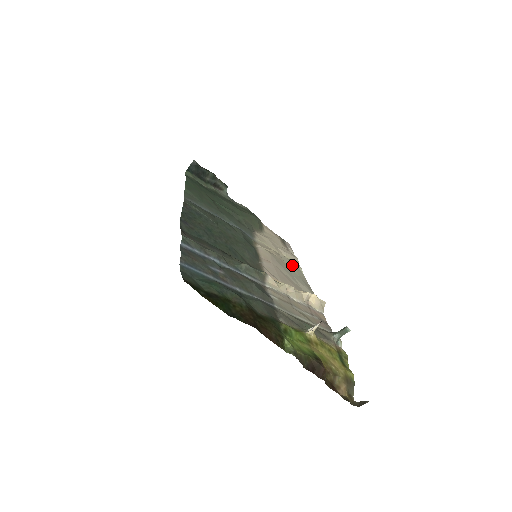
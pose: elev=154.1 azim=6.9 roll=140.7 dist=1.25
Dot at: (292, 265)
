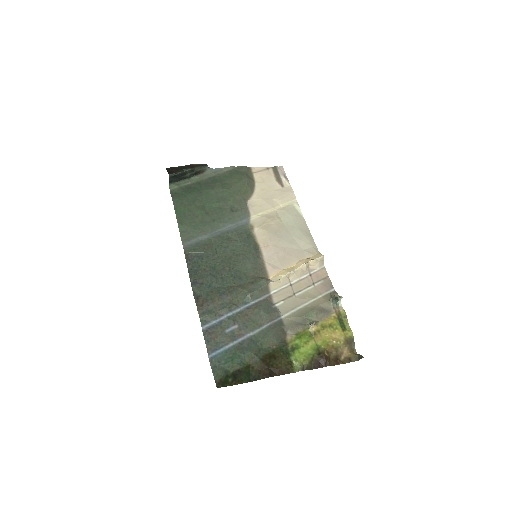
Dot at: (289, 216)
